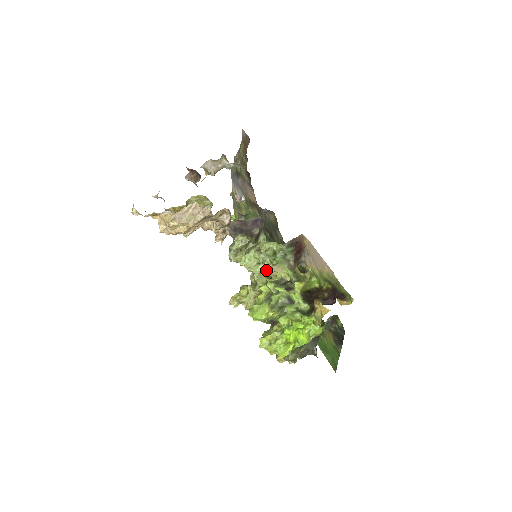
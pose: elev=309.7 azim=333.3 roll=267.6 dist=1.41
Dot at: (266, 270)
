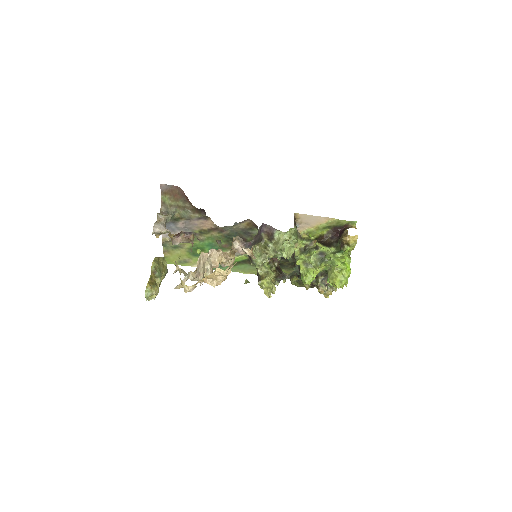
Dot at: occluded
